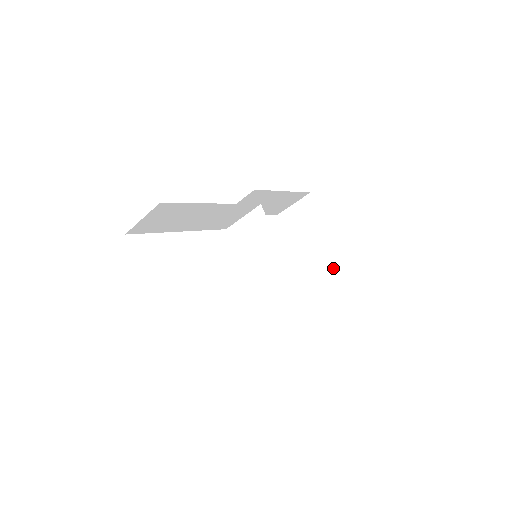
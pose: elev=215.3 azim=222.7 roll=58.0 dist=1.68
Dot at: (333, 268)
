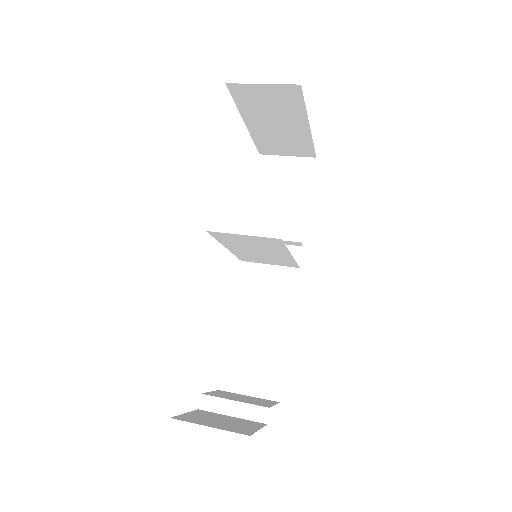
Dot at: (298, 147)
